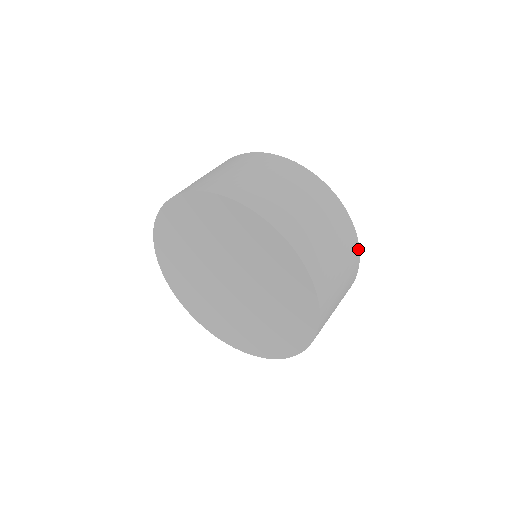
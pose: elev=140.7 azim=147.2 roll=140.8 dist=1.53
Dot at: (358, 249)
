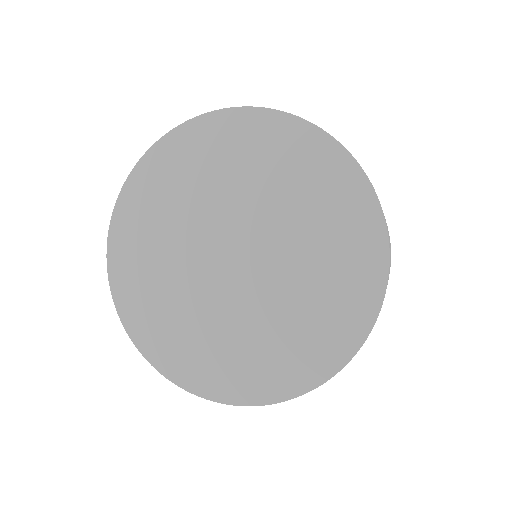
Dot at: occluded
